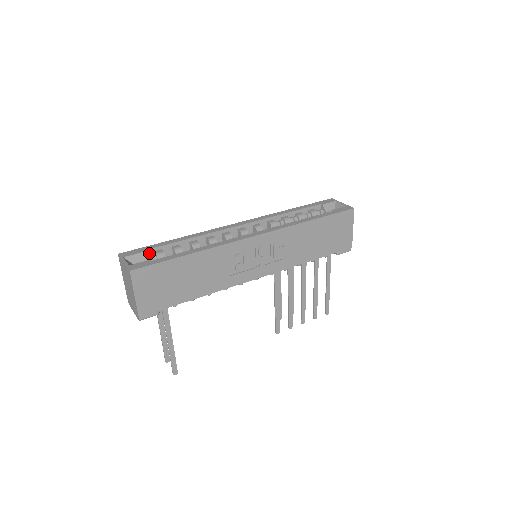
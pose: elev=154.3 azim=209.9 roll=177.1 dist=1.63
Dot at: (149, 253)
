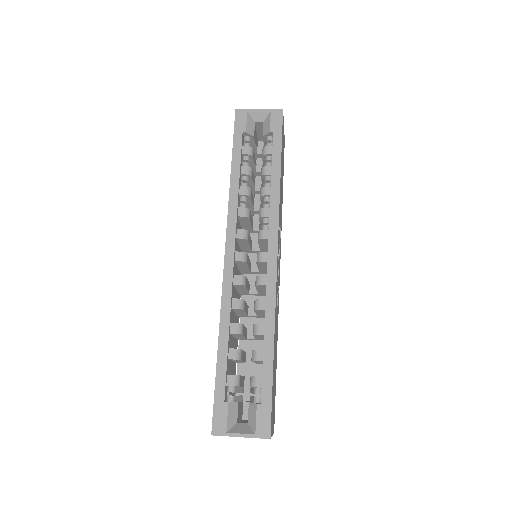
Dot at: (225, 393)
